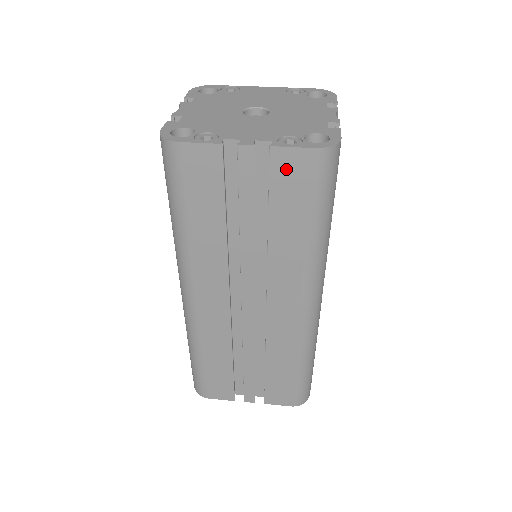
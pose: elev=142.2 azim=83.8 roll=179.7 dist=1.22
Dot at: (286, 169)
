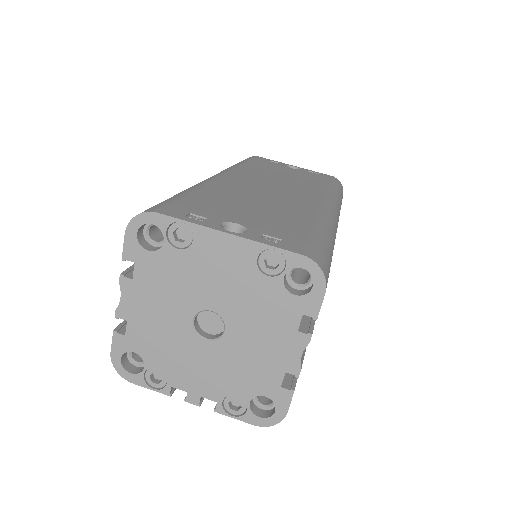
Dot at: occluded
